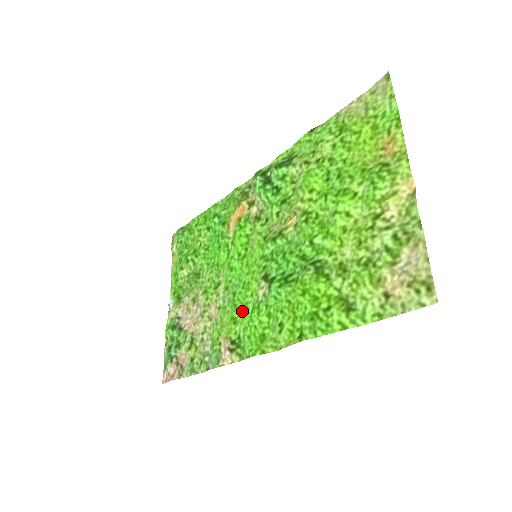
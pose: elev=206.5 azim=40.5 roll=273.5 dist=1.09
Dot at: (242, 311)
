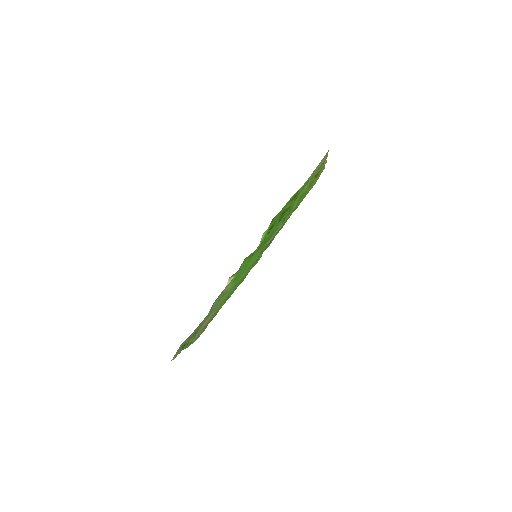
Dot at: (242, 270)
